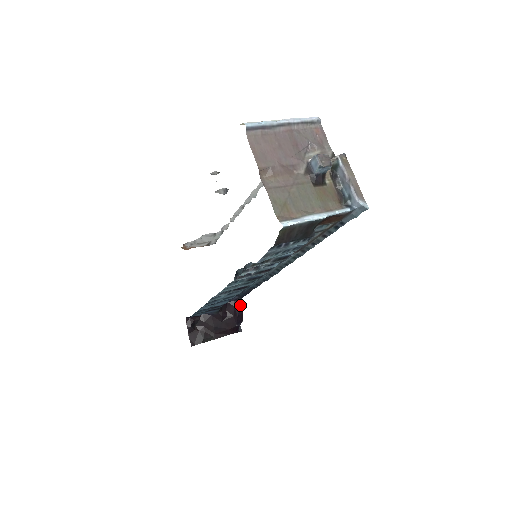
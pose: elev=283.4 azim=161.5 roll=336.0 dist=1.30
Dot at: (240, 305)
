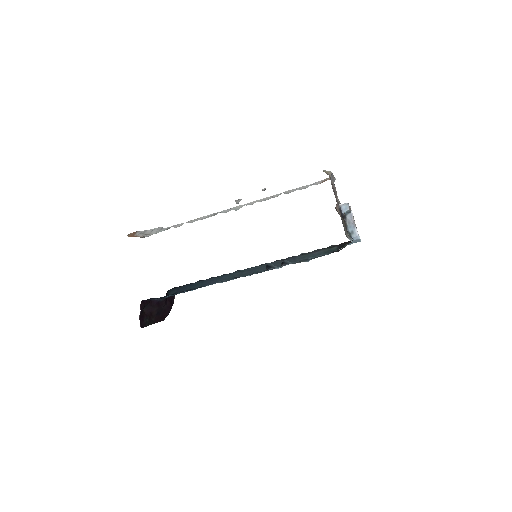
Dot at: (174, 295)
